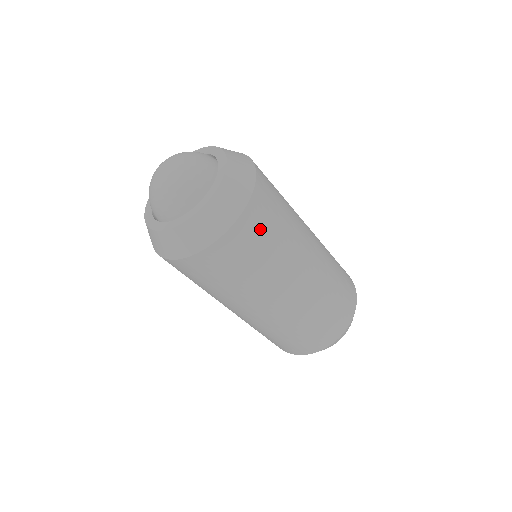
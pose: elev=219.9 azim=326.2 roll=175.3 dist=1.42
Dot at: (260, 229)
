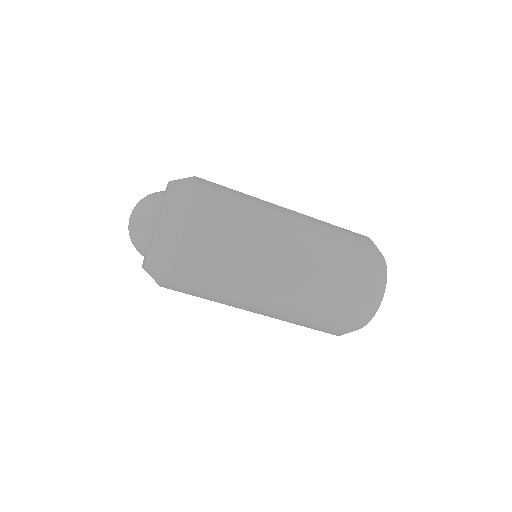
Dot at: (219, 200)
